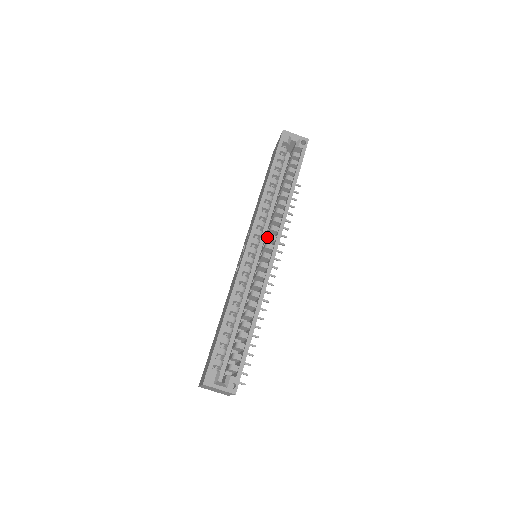
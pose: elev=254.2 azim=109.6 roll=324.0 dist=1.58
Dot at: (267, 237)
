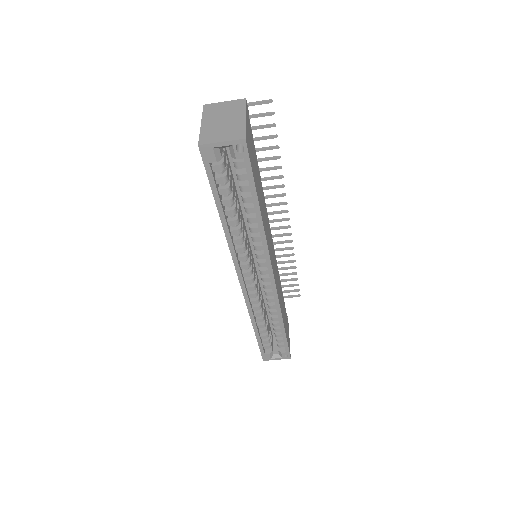
Dot at: occluded
